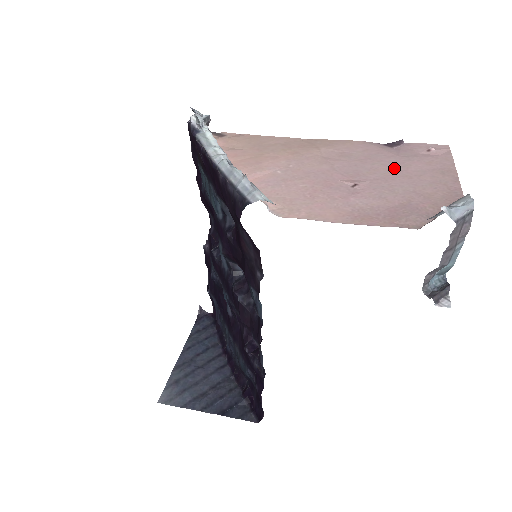
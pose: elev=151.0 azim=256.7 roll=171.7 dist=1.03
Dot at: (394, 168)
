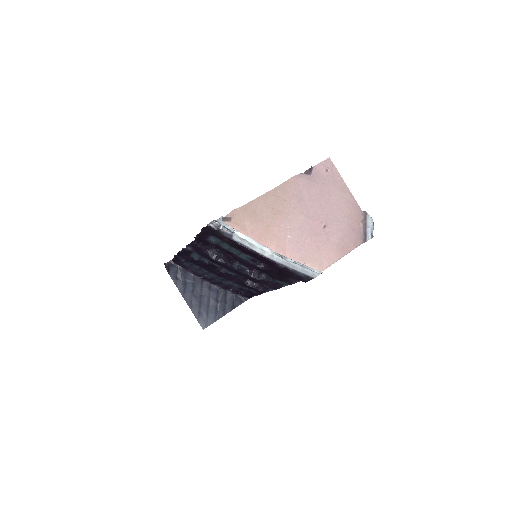
Dot at: (326, 199)
